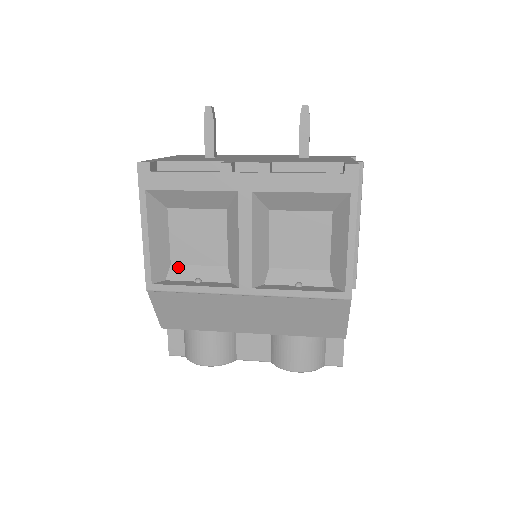
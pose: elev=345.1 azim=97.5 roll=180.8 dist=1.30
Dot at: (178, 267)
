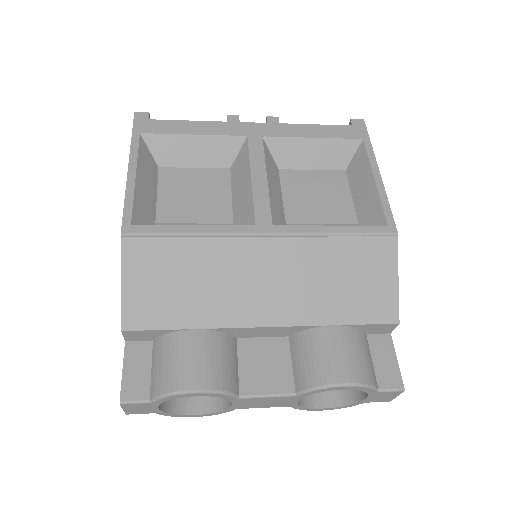
Dot at: occluded
